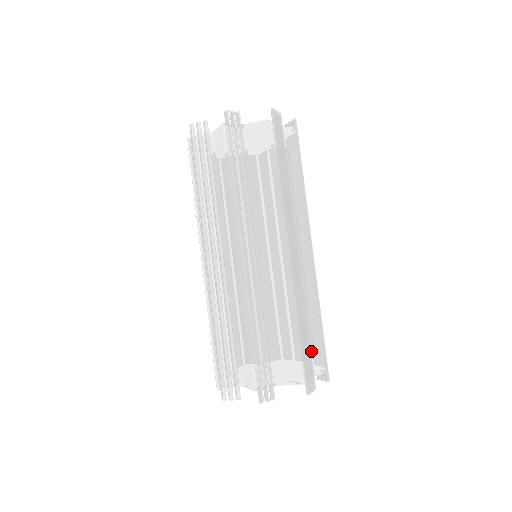
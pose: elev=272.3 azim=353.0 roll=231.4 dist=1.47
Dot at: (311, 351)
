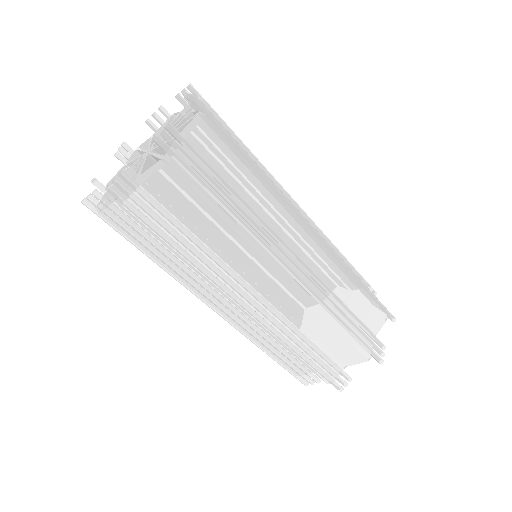
Dot at: (364, 319)
